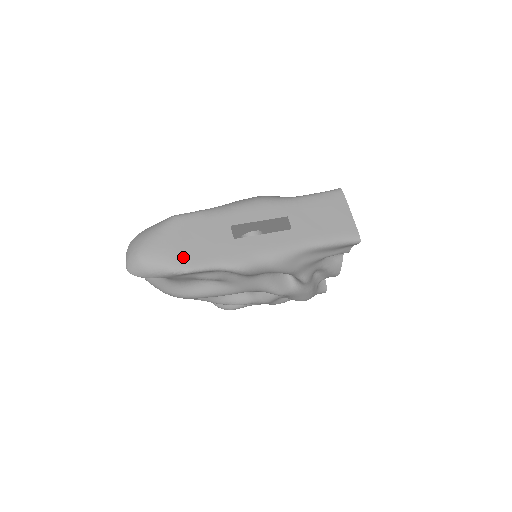
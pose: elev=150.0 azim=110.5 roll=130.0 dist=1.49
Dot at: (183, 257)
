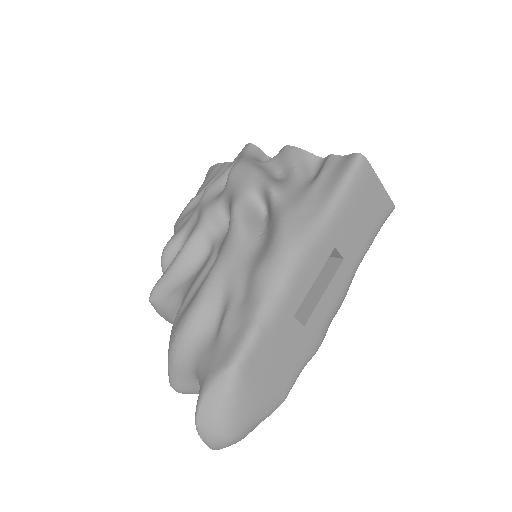
Dot at: (273, 397)
